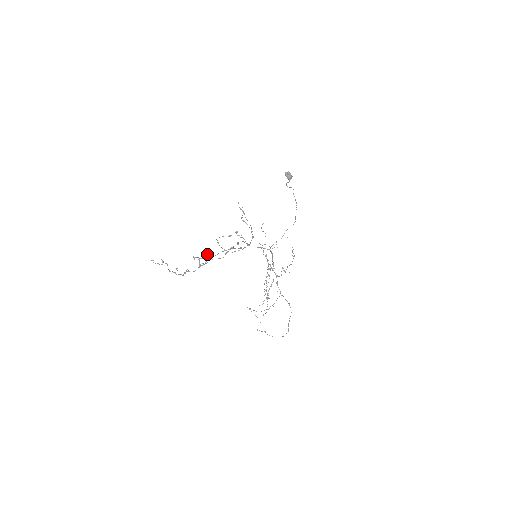
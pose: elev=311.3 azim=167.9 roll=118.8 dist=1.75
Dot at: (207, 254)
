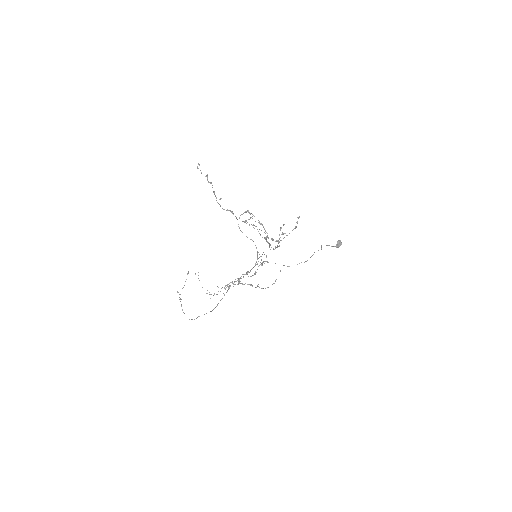
Dot at: occluded
